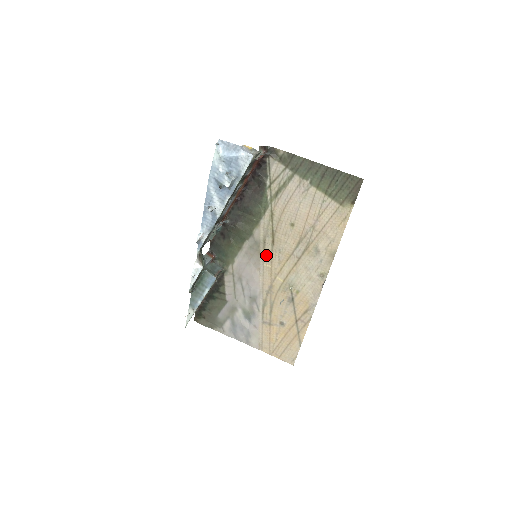
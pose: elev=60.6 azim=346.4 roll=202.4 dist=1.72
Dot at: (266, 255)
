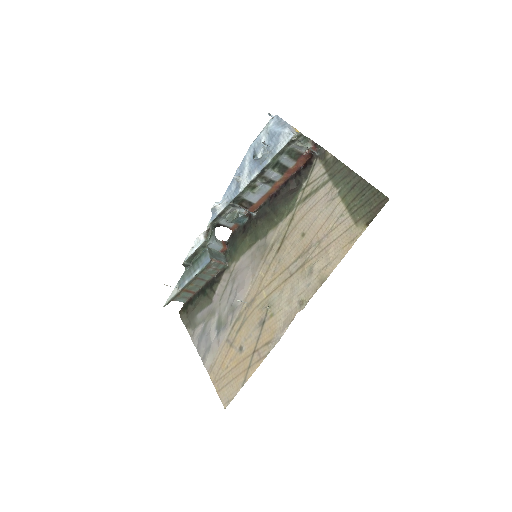
Dot at: (266, 262)
